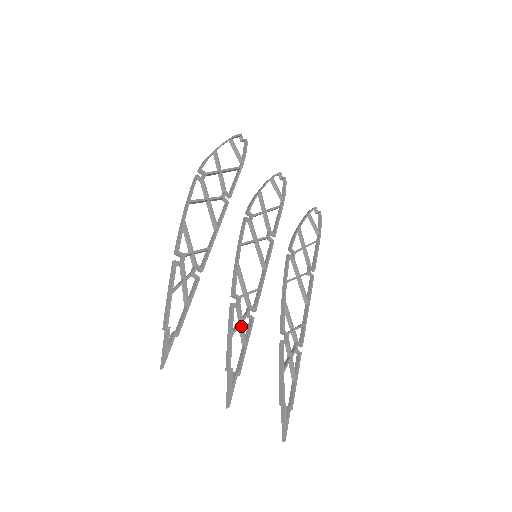
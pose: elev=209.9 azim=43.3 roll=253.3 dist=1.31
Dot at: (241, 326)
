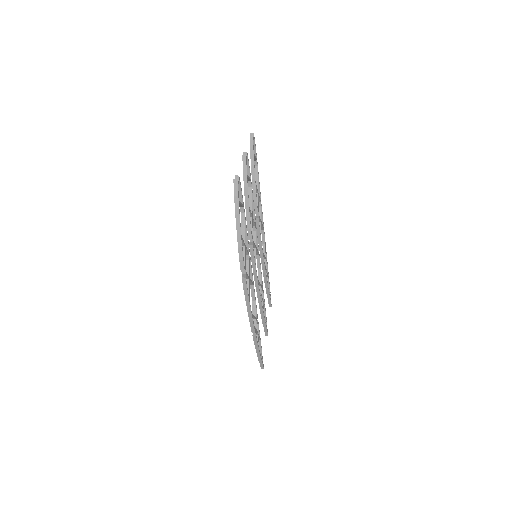
Dot at: (263, 303)
